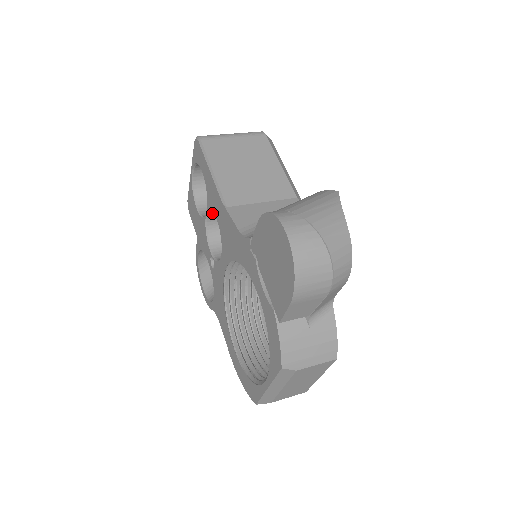
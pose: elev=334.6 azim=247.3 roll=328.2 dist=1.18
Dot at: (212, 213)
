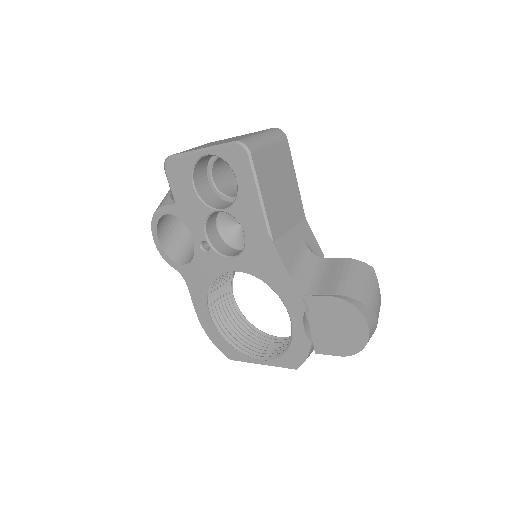
Dot at: occluded
